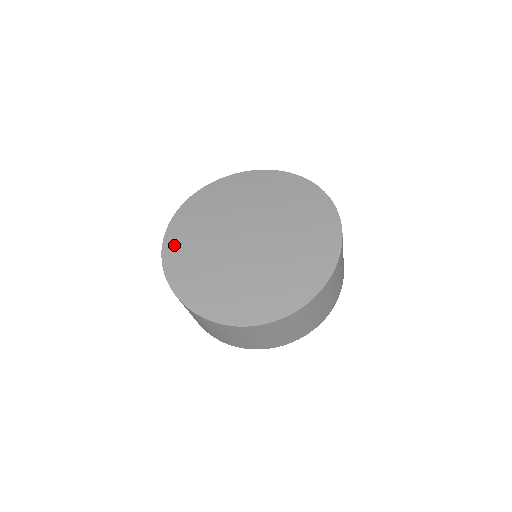
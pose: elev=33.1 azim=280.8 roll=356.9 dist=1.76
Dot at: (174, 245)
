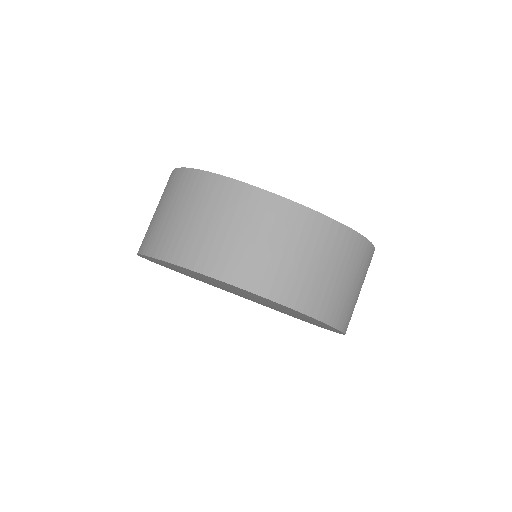
Dot at: occluded
